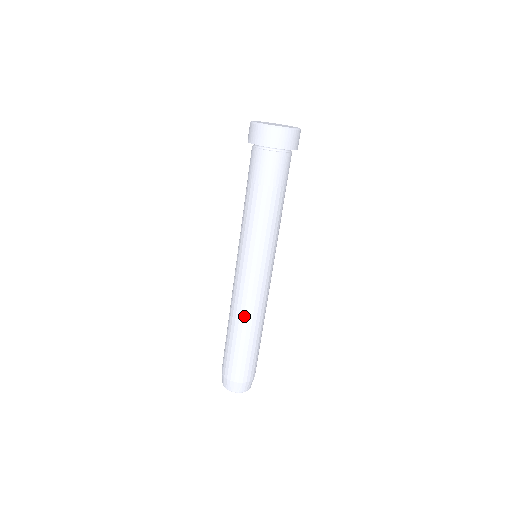
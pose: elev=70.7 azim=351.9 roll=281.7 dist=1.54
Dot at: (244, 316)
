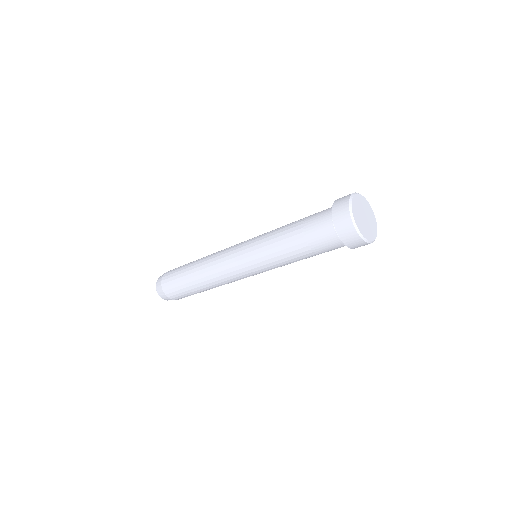
Dot at: (215, 284)
